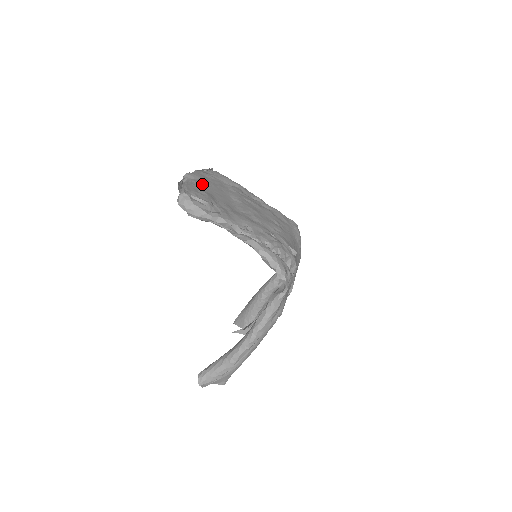
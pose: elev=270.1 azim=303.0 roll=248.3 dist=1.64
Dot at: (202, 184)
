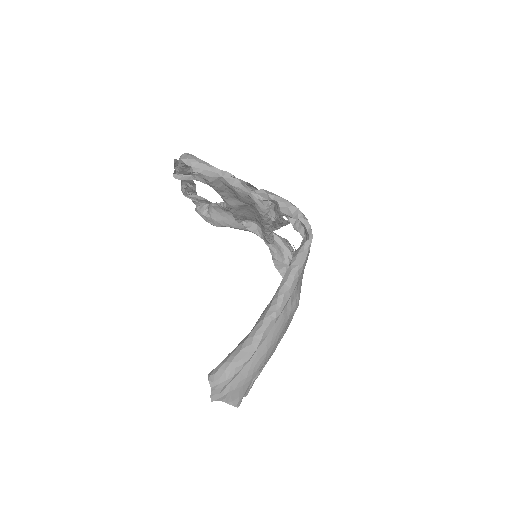
Dot at: occluded
